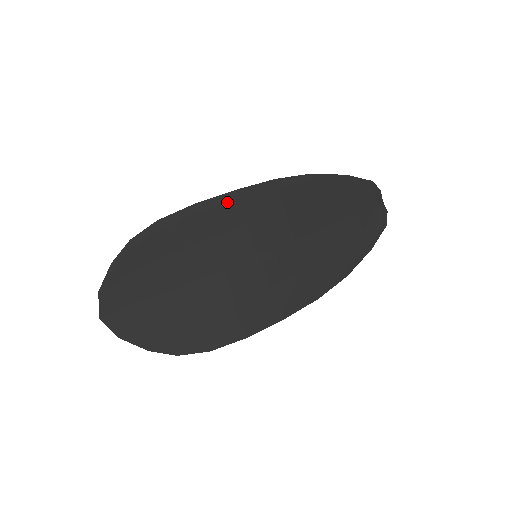
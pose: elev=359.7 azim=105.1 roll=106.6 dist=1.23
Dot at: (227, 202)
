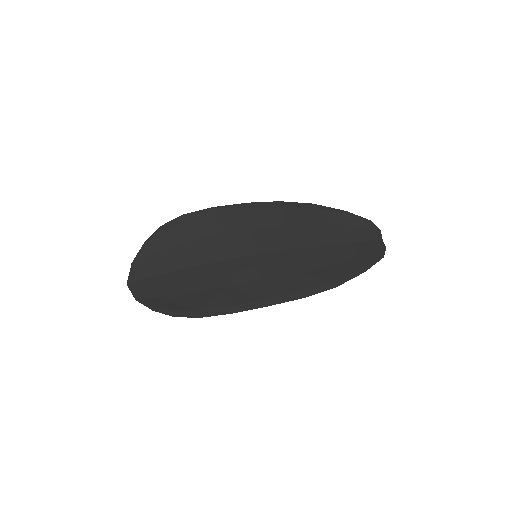
Dot at: (238, 210)
